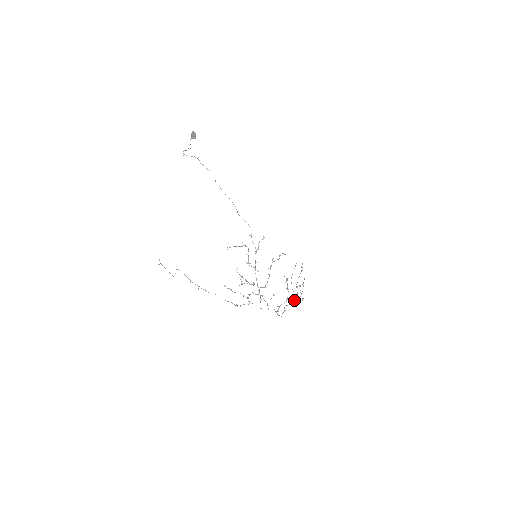
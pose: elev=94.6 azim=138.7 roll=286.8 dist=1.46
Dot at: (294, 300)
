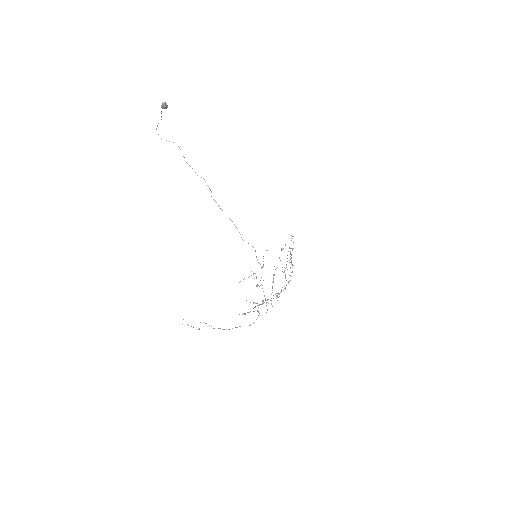
Dot at: occluded
